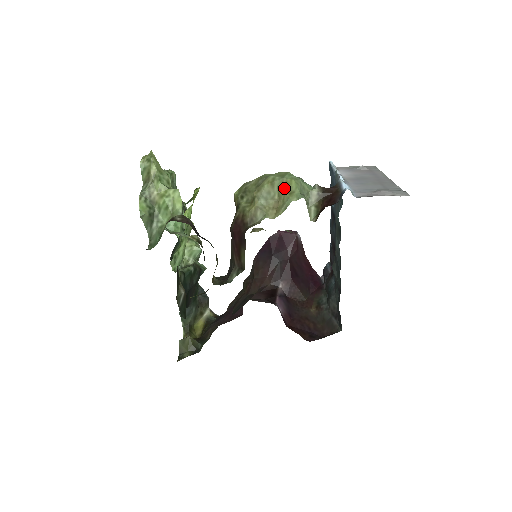
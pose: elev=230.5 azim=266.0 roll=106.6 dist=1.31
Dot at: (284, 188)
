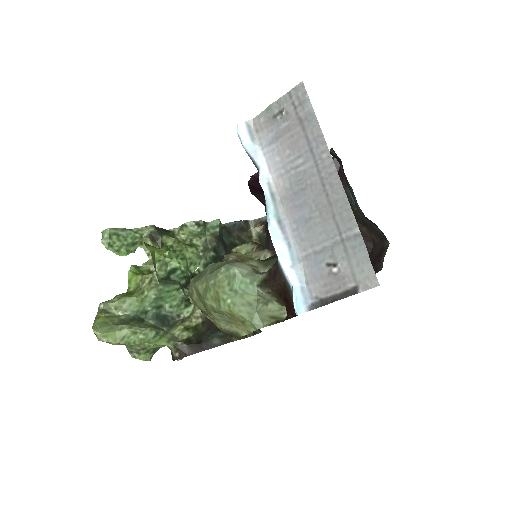
Dot at: (232, 319)
